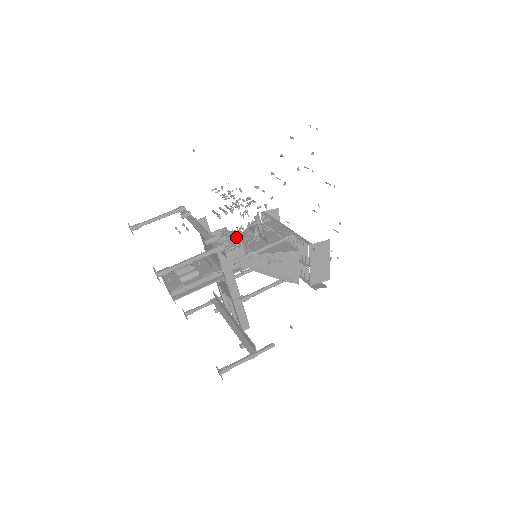
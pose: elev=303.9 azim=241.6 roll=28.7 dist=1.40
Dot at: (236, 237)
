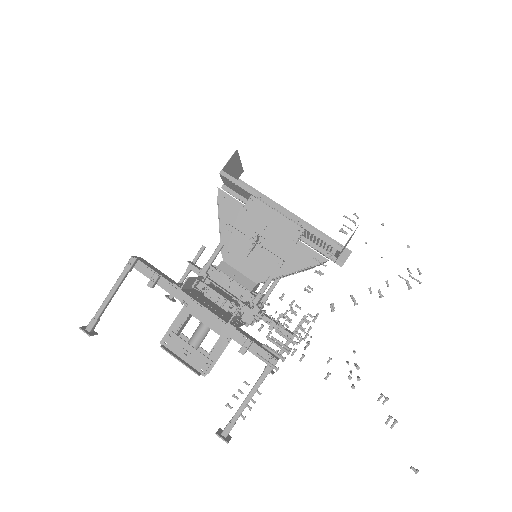
Dot at: (261, 307)
